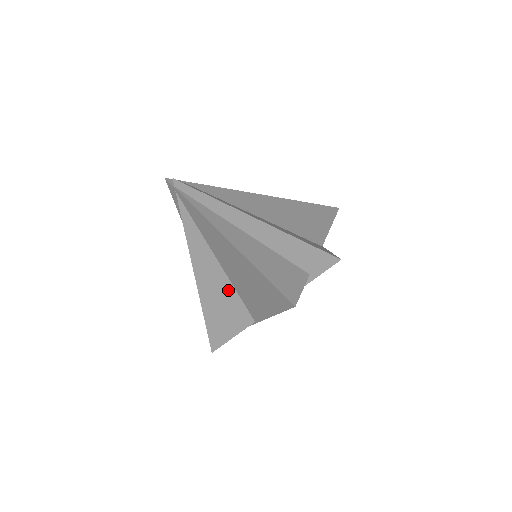
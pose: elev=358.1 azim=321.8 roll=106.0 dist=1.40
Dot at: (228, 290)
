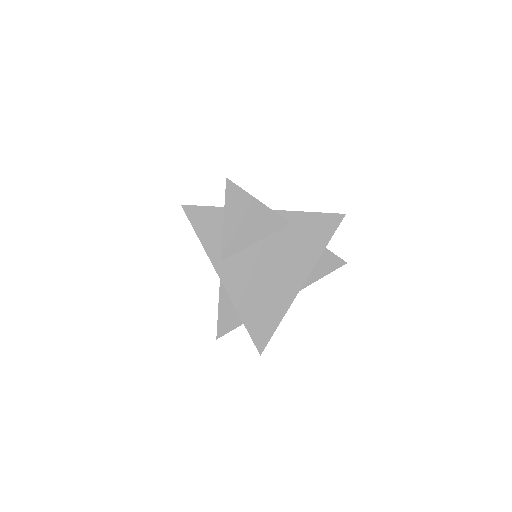
Dot at: occluded
